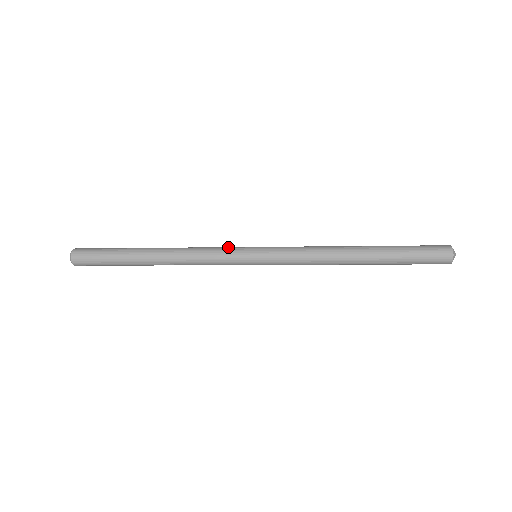
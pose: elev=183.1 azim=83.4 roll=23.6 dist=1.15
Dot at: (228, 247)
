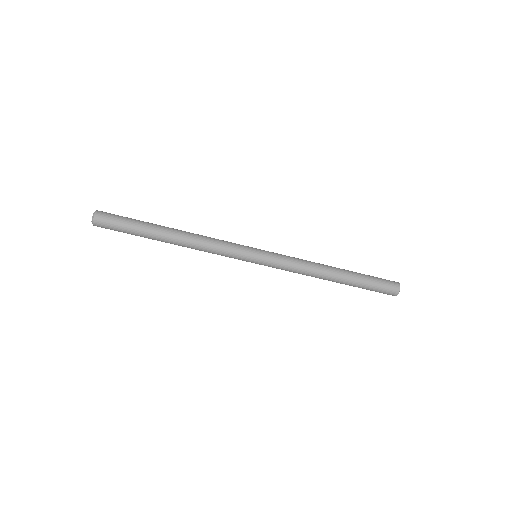
Dot at: occluded
